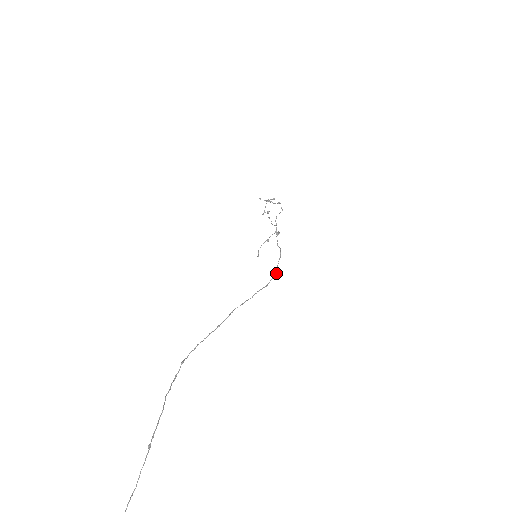
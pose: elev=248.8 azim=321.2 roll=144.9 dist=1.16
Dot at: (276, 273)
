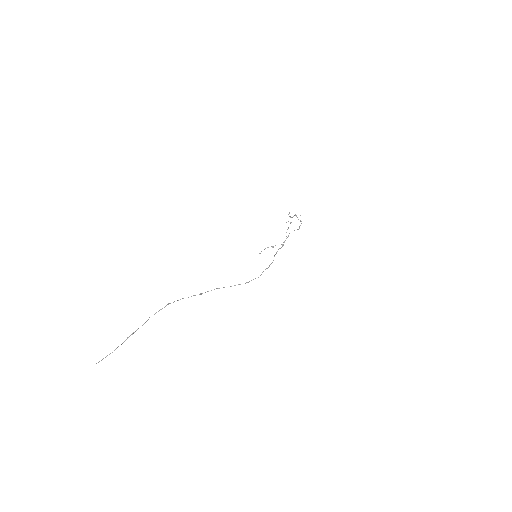
Dot at: occluded
